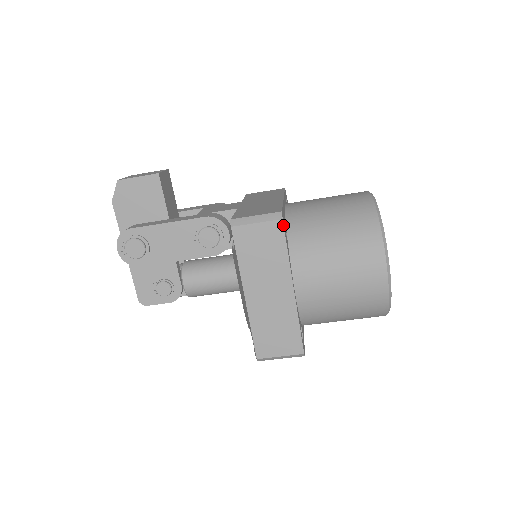
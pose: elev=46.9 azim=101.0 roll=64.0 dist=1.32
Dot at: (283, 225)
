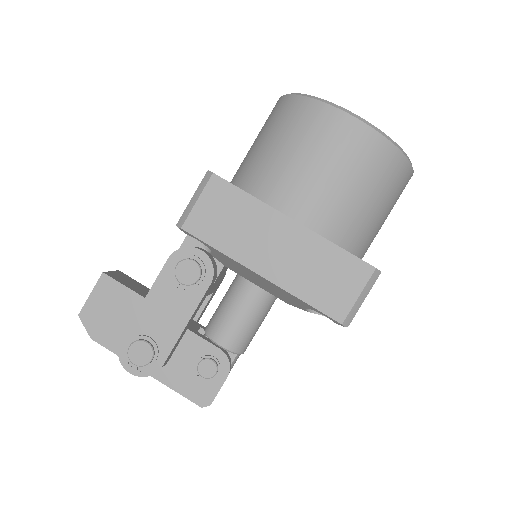
Dot at: (219, 177)
